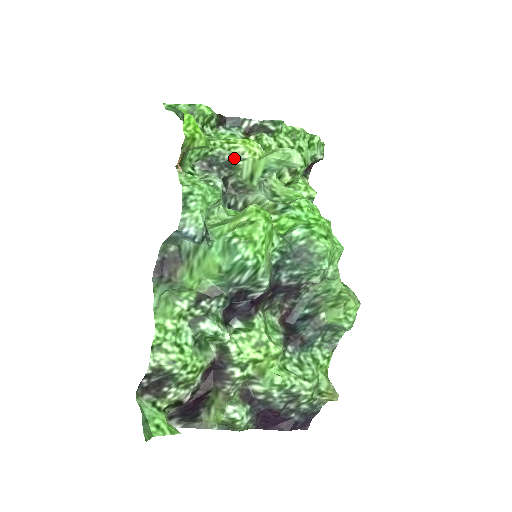
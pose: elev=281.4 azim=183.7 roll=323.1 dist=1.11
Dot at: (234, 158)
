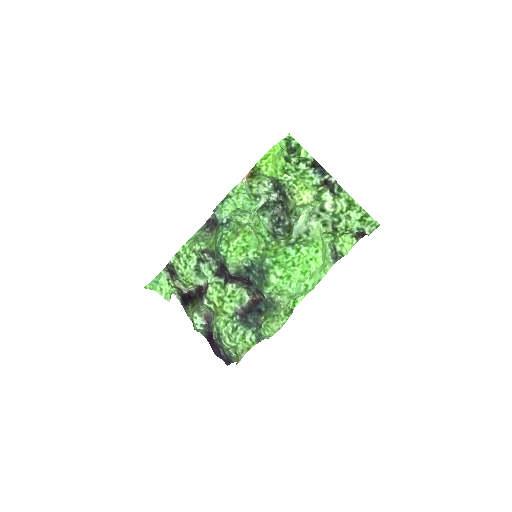
Dot at: (289, 193)
